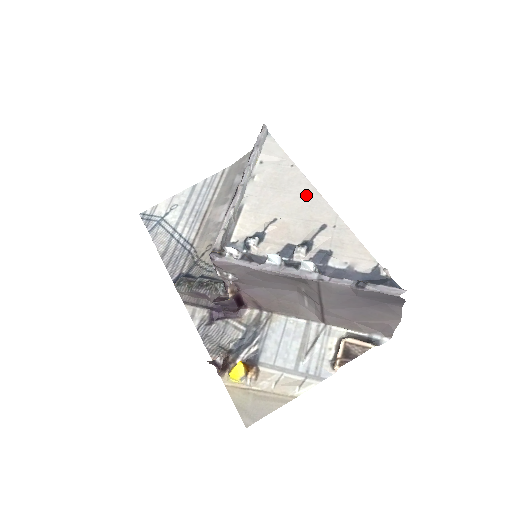
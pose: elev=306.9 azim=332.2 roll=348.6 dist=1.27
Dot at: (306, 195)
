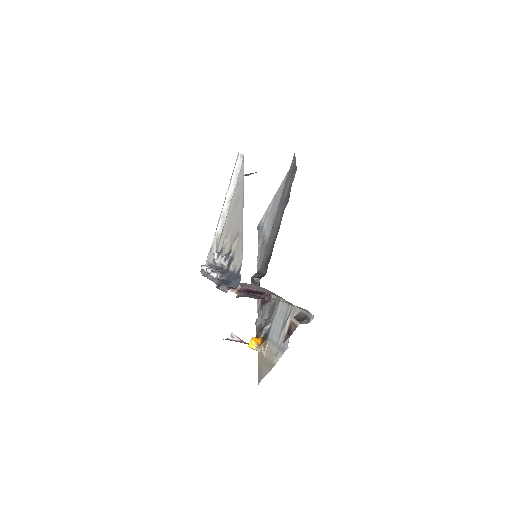
Dot at: (240, 209)
